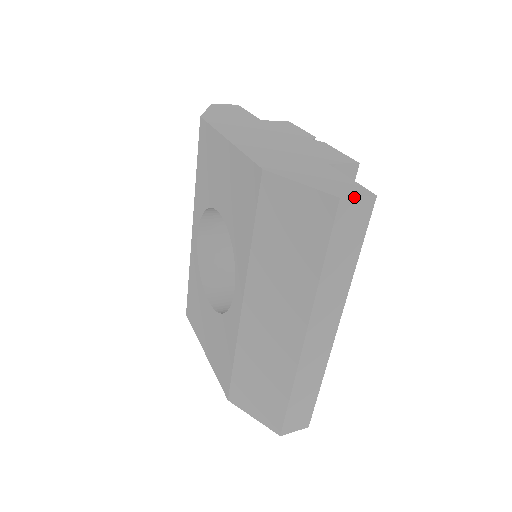
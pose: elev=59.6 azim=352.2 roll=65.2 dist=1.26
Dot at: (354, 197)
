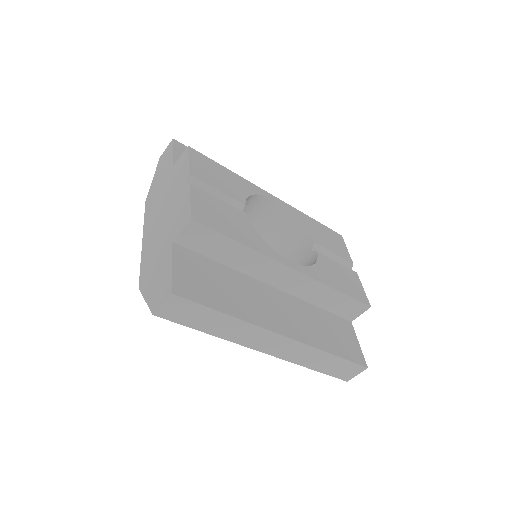
Dot at: (160, 307)
